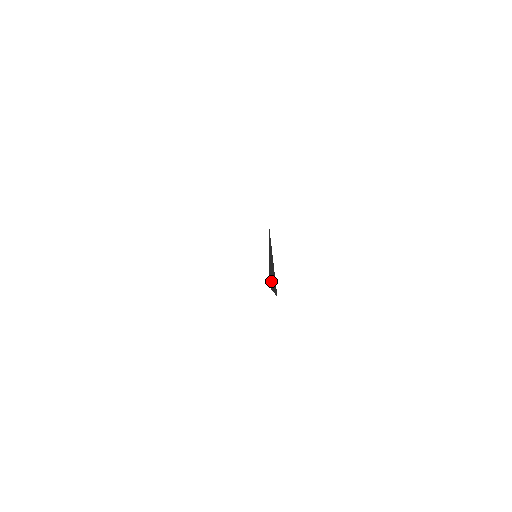
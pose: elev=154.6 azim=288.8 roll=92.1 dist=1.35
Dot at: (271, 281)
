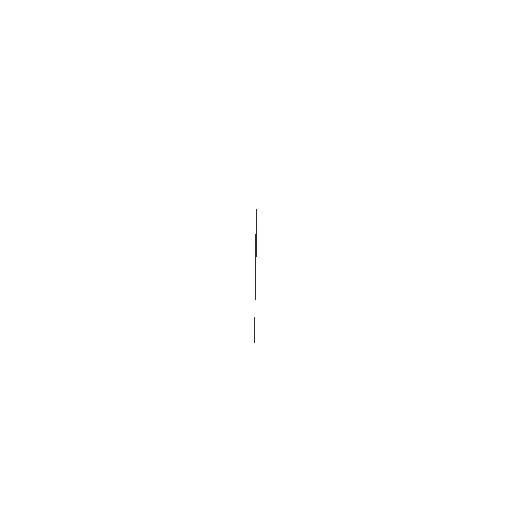
Dot at: occluded
